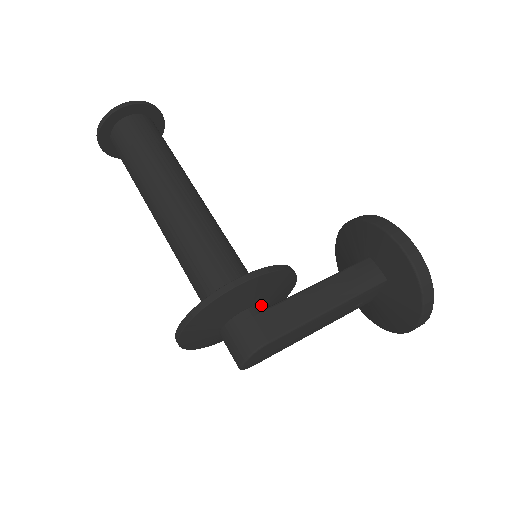
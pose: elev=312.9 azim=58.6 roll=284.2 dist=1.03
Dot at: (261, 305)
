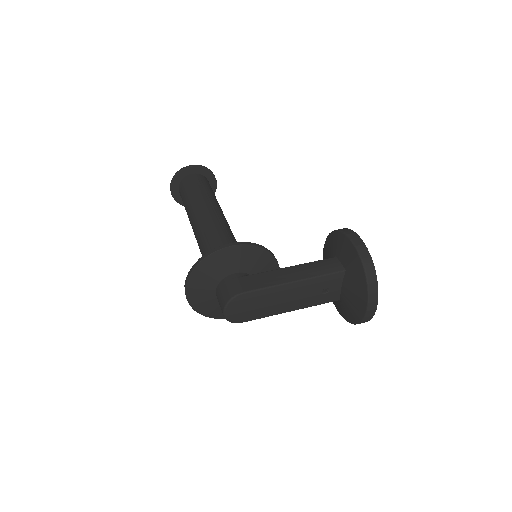
Dot at: (246, 274)
